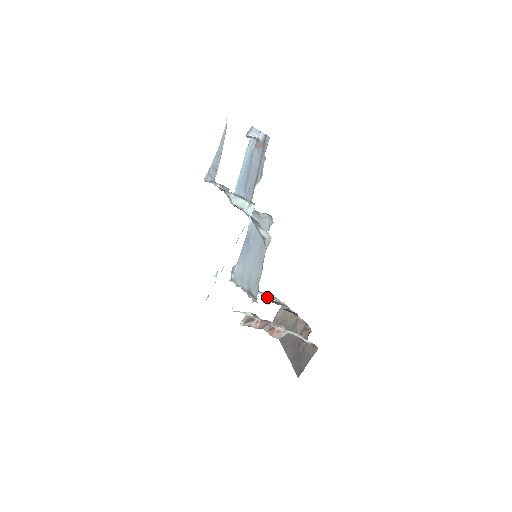
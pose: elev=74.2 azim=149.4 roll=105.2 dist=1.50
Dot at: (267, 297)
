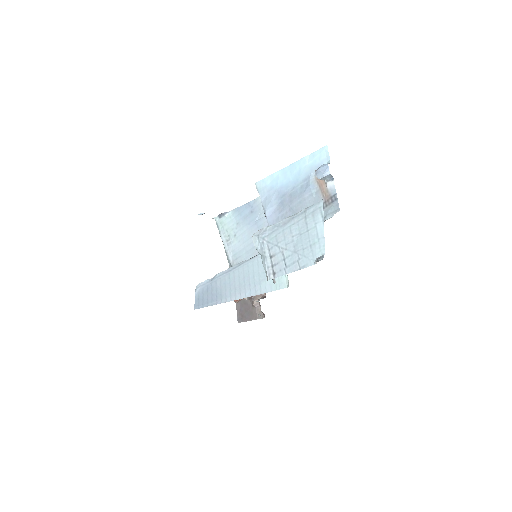
Dot at: occluded
